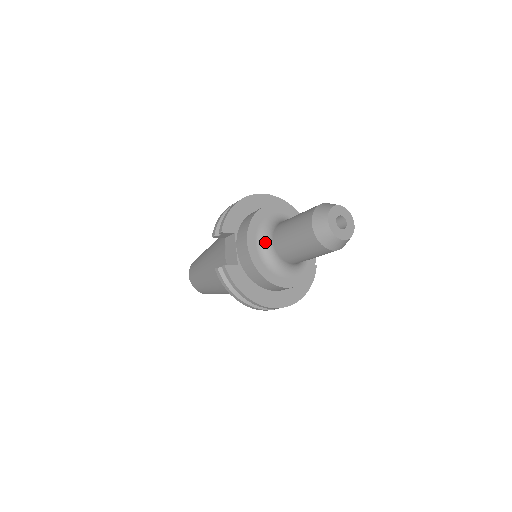
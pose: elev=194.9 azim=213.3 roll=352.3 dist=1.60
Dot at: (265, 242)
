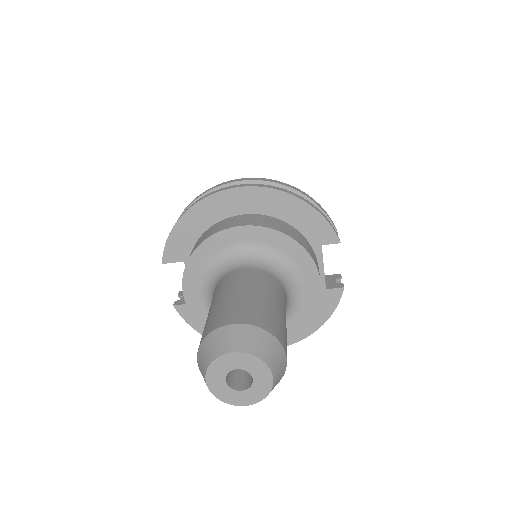
Dot at: (210, 296)
